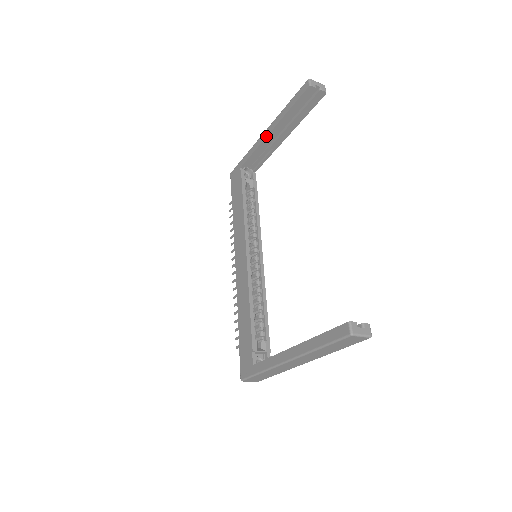
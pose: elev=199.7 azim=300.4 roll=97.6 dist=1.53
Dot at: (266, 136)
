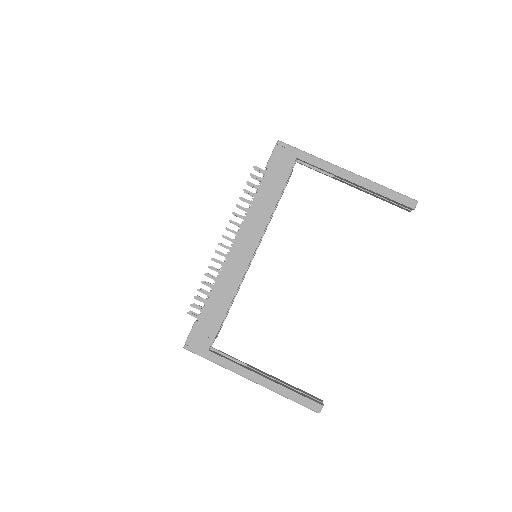
Dot at: (347, 179)
